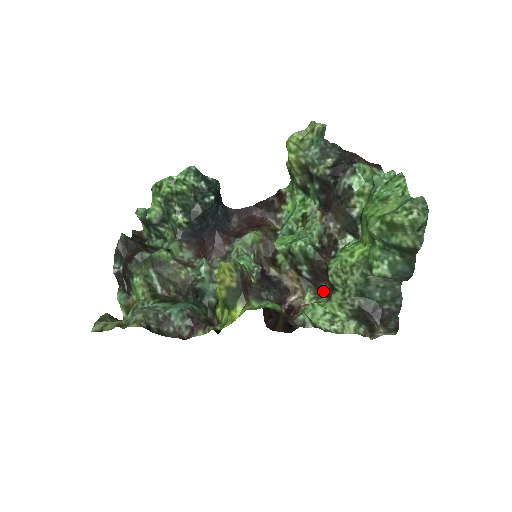
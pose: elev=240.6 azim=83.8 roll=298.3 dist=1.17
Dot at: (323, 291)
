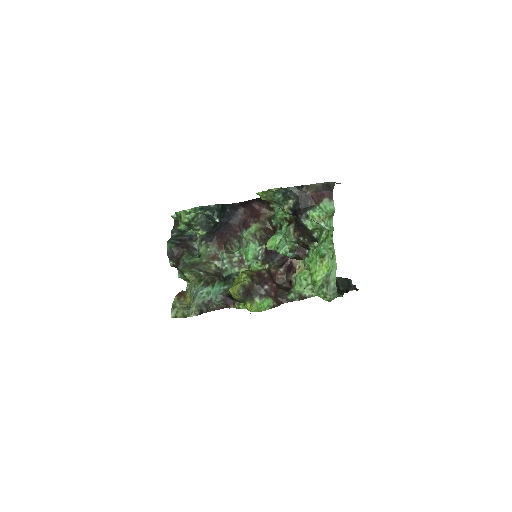
Dot at: occluded
